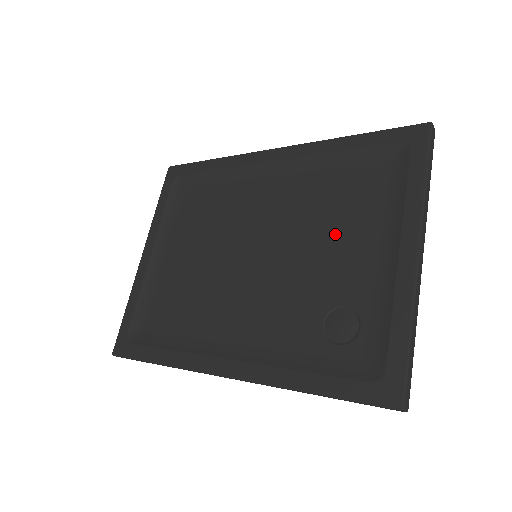
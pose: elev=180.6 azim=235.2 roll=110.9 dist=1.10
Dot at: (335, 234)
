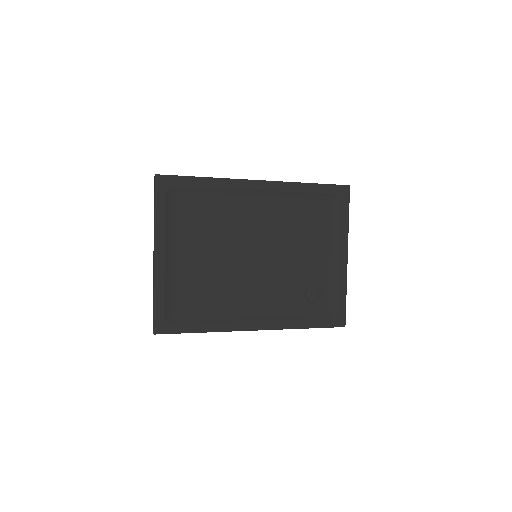
Dot at: (305, 245)
